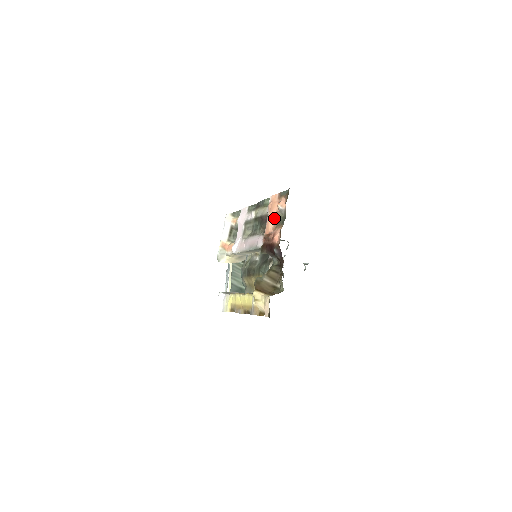
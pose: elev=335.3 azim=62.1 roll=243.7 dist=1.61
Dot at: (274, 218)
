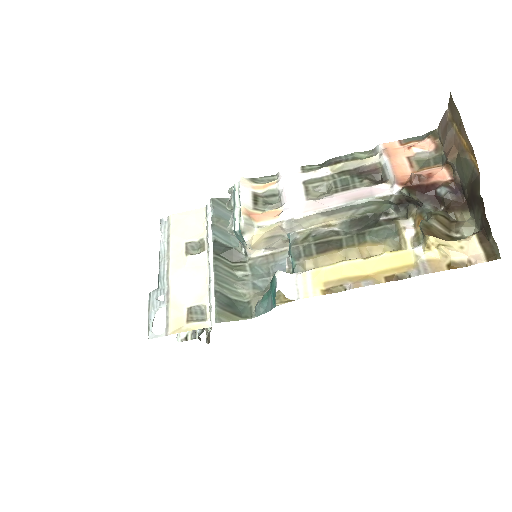
Dot at: (406, 162)
